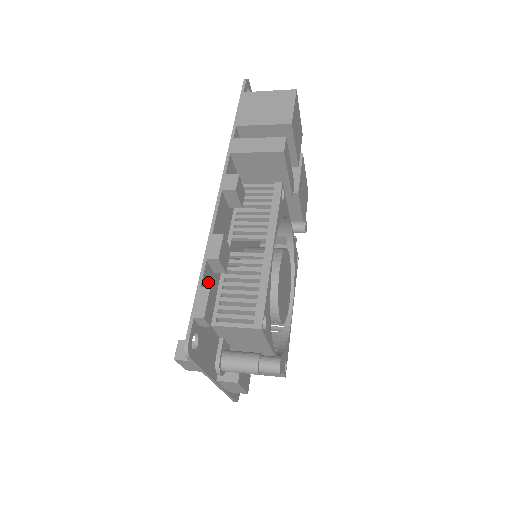
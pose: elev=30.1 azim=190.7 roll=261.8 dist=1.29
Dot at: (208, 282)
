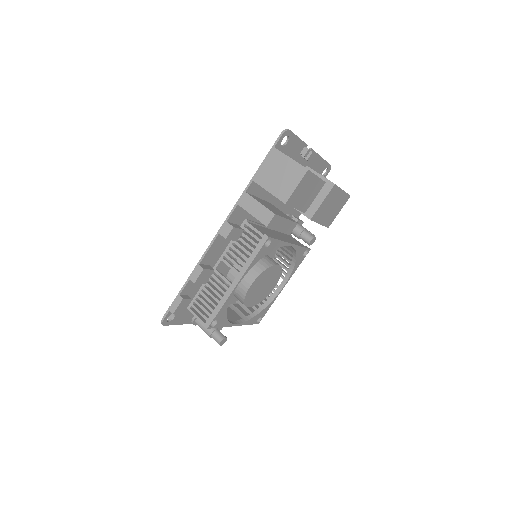
Dot at: (191, 287)
